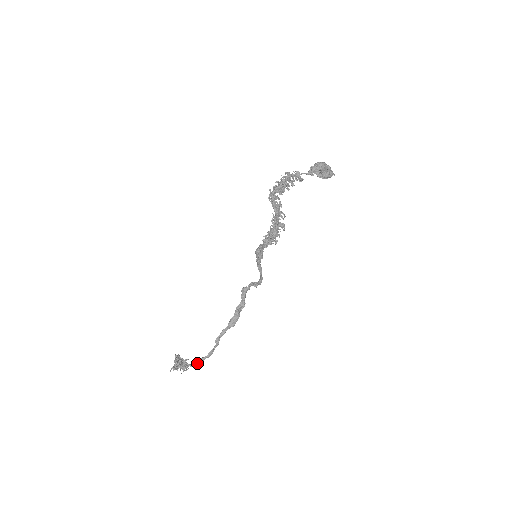
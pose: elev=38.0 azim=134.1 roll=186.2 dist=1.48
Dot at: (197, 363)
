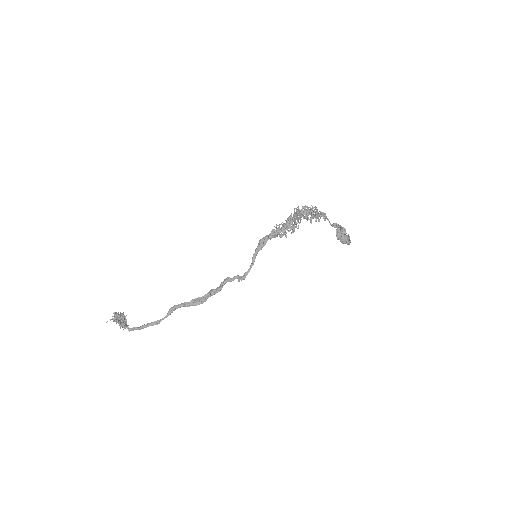
Dot at: (136, 327)
